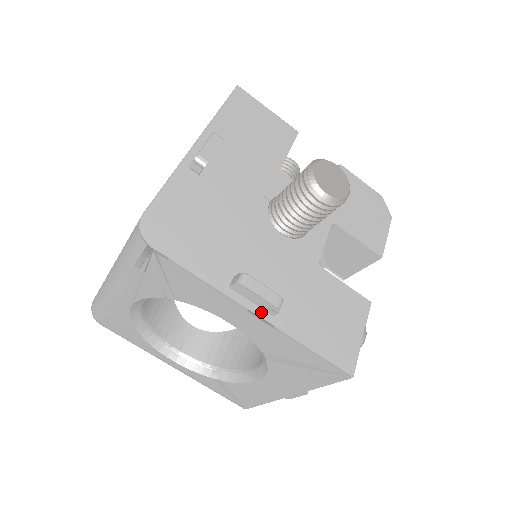
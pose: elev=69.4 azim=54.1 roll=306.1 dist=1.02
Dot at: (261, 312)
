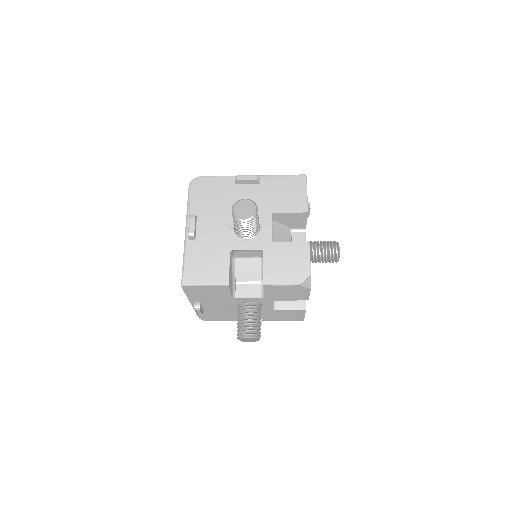
Dot at: occluded
